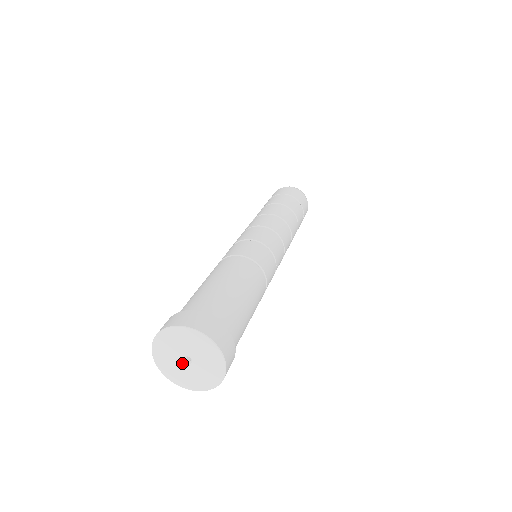
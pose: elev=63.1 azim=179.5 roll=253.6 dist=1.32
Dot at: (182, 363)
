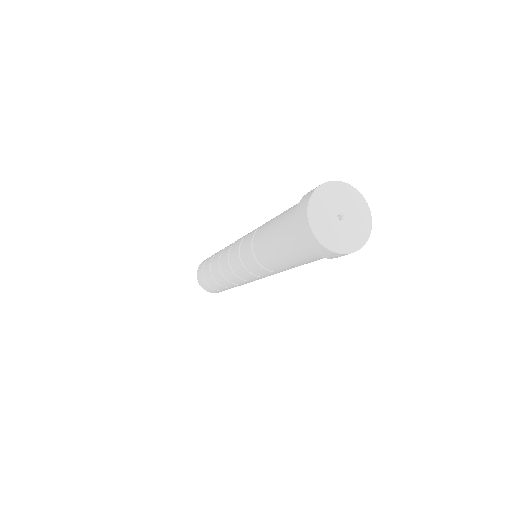
Dot at: (336, 222)
